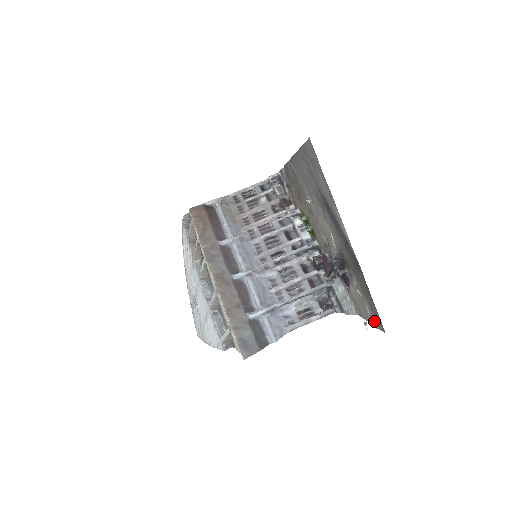
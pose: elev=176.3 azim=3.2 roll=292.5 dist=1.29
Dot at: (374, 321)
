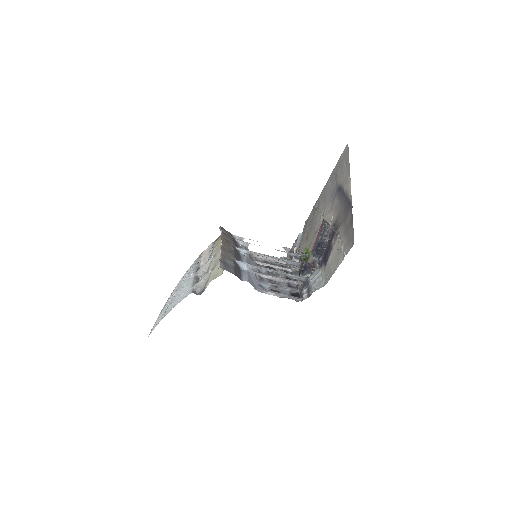
Dot at: (345, 250)
